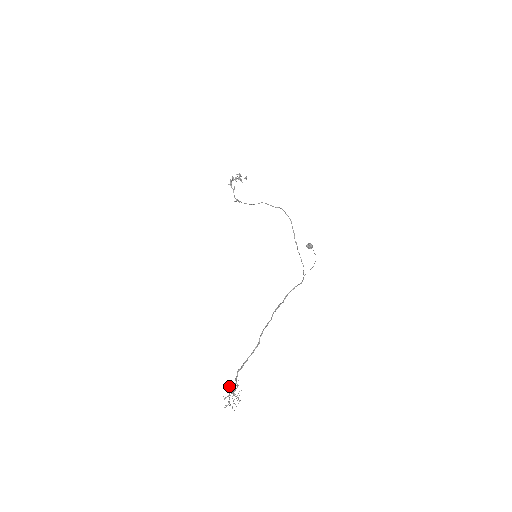
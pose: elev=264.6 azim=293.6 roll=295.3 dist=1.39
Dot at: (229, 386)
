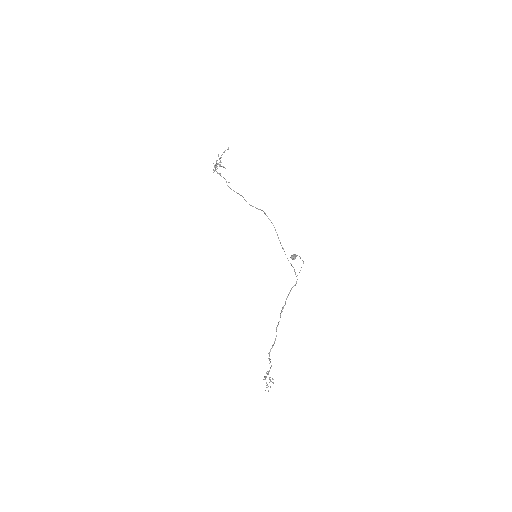
Dot at: occluded
